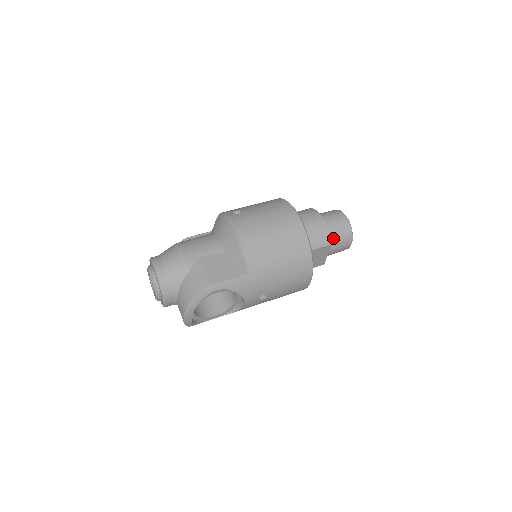
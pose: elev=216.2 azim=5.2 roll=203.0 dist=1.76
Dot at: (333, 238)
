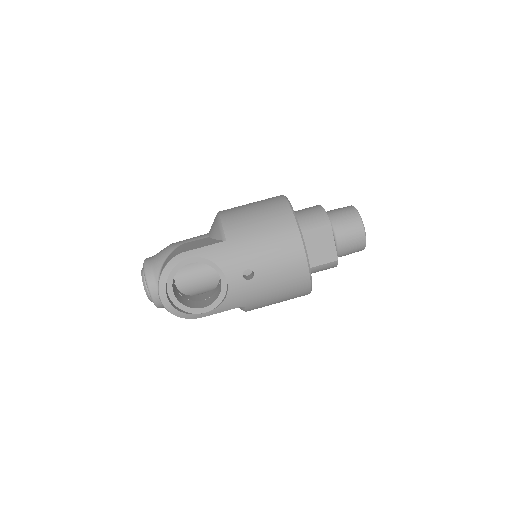
Dot at: (336, 223)
